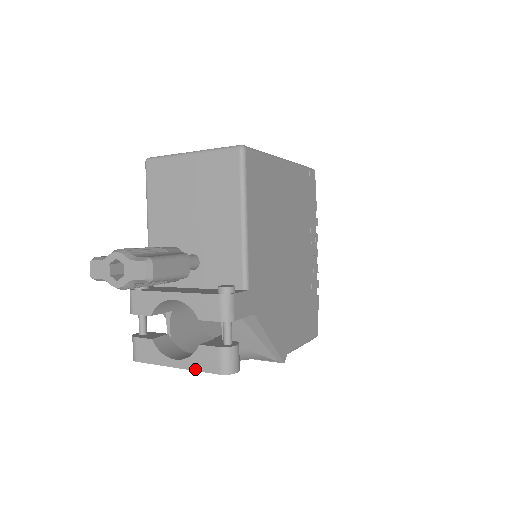
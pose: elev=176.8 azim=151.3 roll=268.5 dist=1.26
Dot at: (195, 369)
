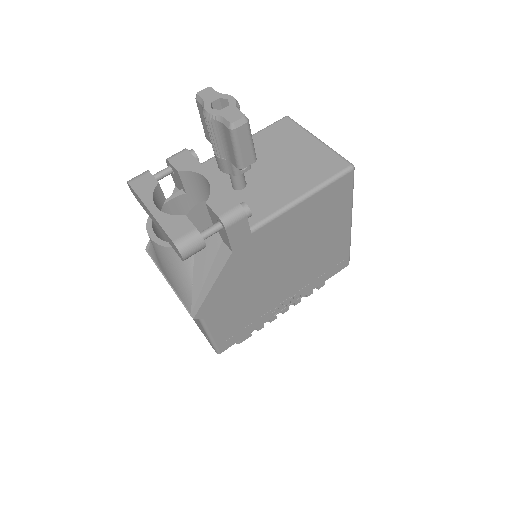
Dot at: (161, 223)
